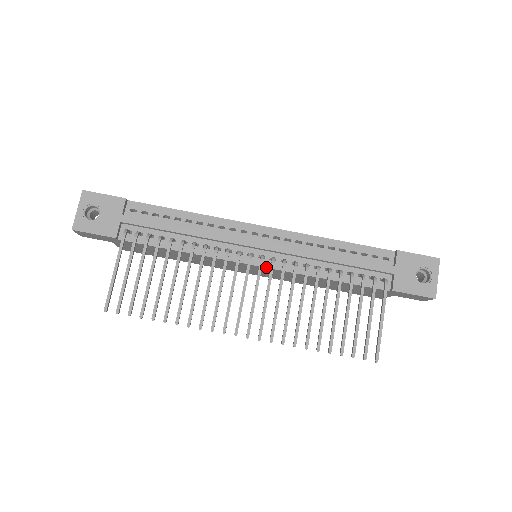
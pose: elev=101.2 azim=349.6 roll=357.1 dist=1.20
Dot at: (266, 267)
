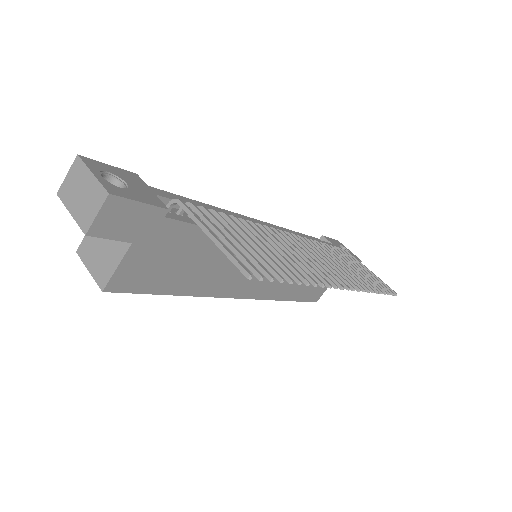
Dot at: occluded
